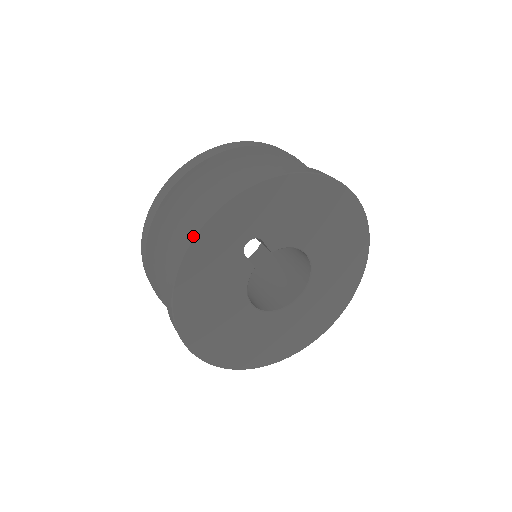
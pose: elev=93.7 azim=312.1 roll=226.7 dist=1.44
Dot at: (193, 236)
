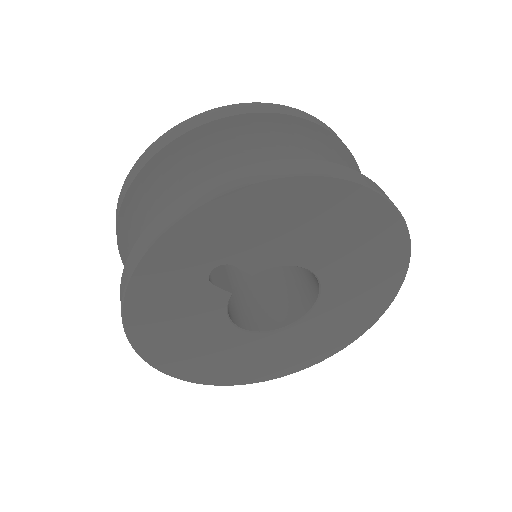
Dot at: (129, 275)
